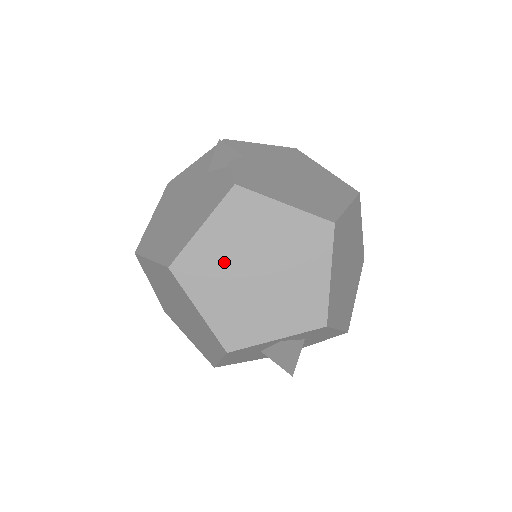
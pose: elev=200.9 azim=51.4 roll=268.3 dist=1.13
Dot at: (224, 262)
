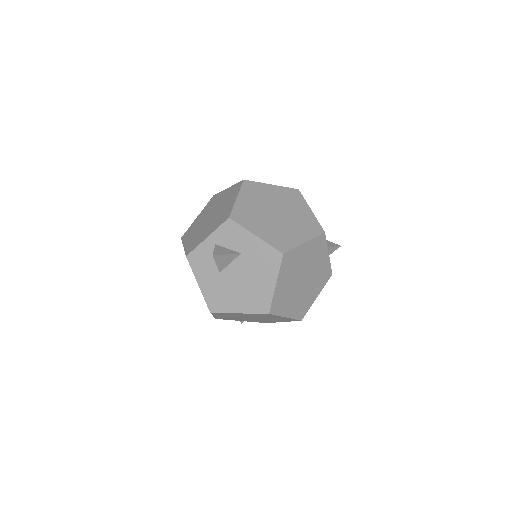
Dot at: (200, 223)
